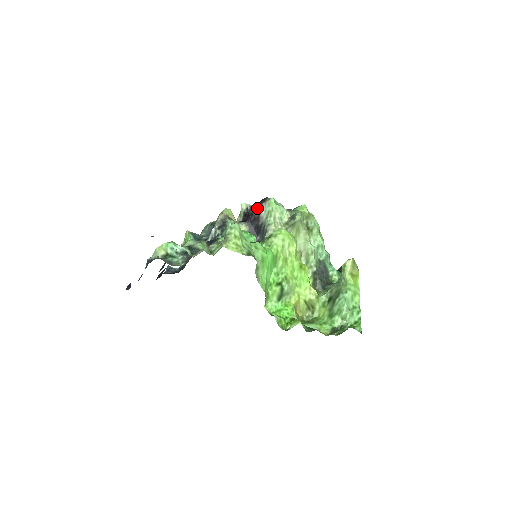
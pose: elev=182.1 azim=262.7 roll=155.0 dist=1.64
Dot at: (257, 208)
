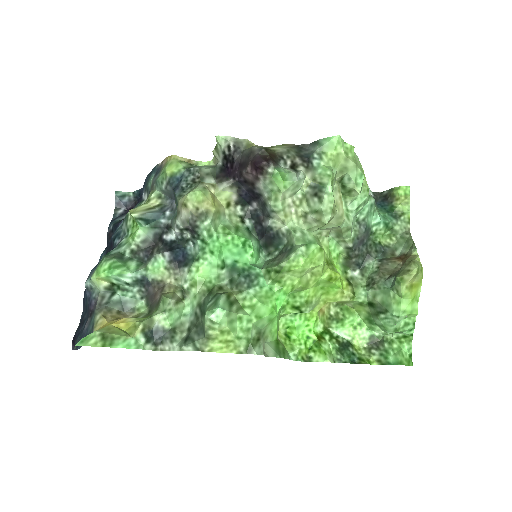
Dot at: (248, 173)
